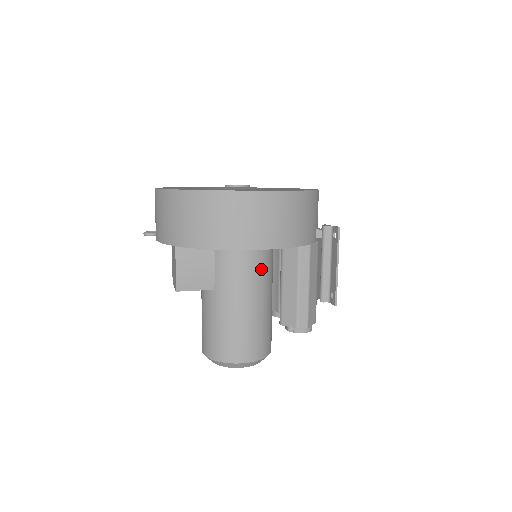
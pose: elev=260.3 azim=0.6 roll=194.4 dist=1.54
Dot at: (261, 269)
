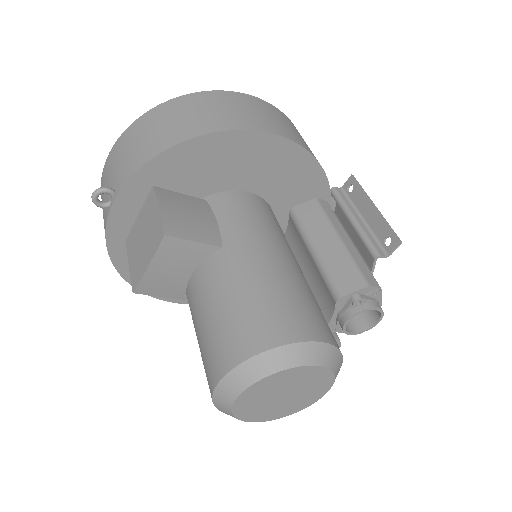
Dot at: (280, 229)
